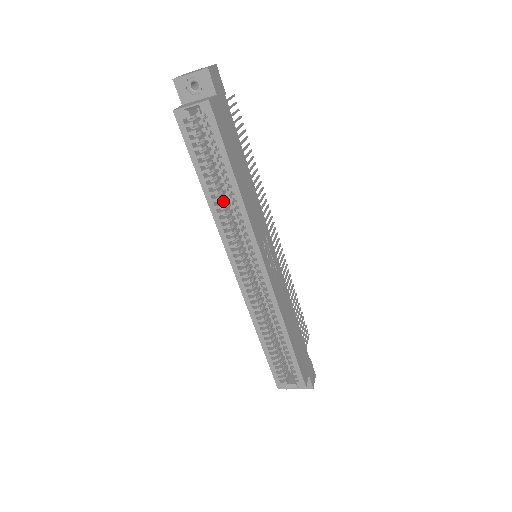
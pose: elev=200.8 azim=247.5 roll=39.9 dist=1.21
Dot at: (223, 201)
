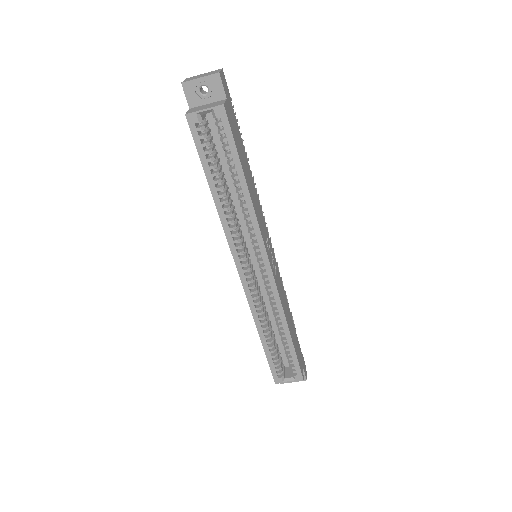
Dot at: (230, 203)
